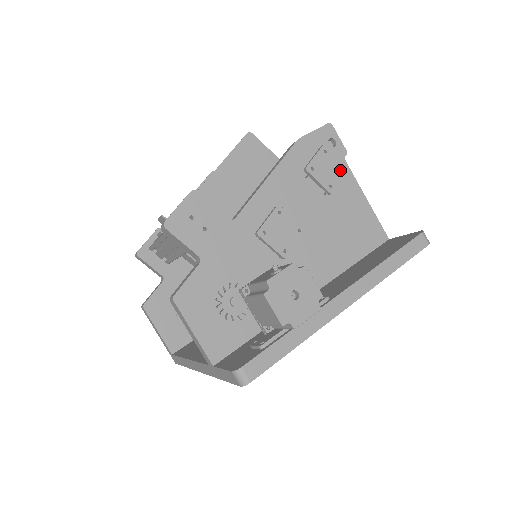
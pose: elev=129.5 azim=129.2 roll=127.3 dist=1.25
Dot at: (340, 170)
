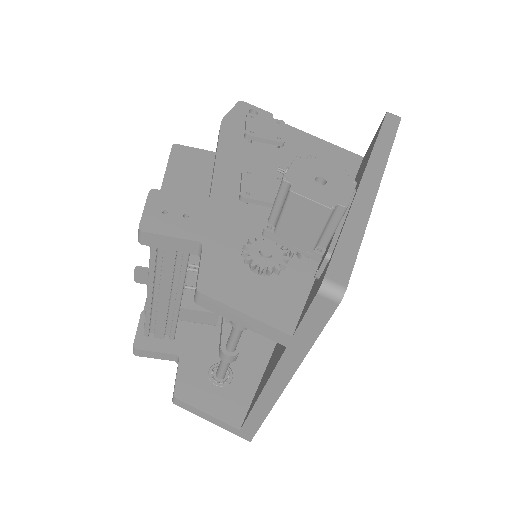
Dot at: (277, 125)
